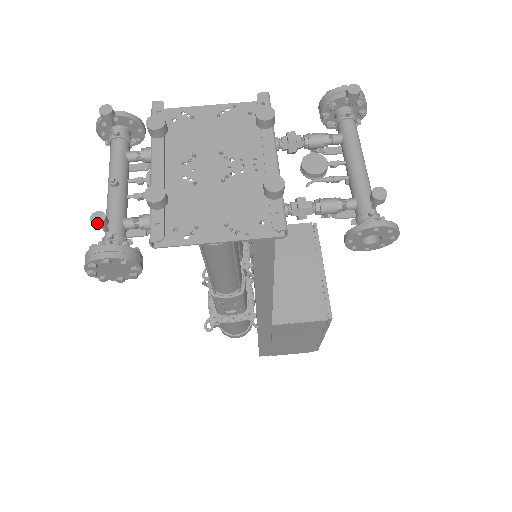
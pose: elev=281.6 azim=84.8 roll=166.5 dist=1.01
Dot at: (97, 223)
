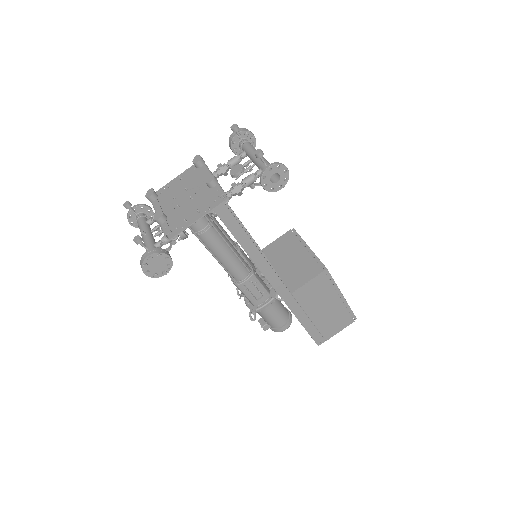
Dot at: (137, 240)
